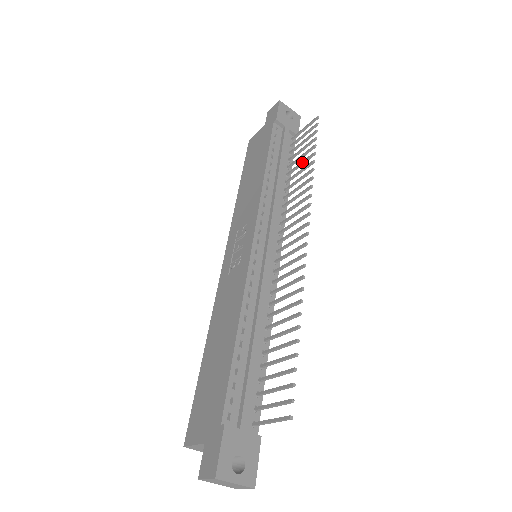
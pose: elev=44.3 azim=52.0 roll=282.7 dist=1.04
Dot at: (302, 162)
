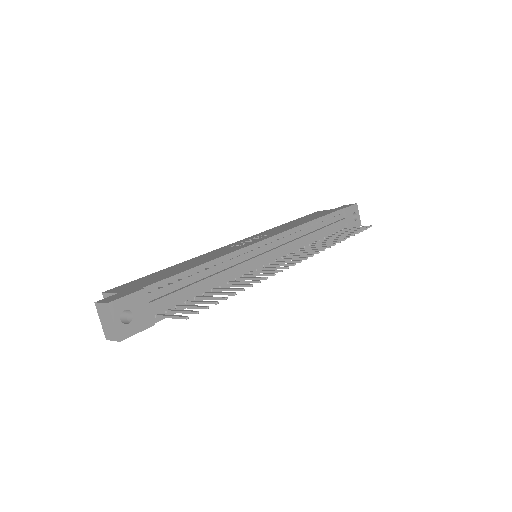
Dot at: (337, 237)
